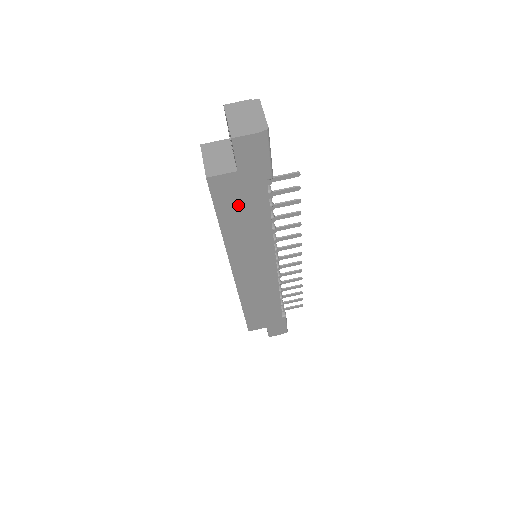
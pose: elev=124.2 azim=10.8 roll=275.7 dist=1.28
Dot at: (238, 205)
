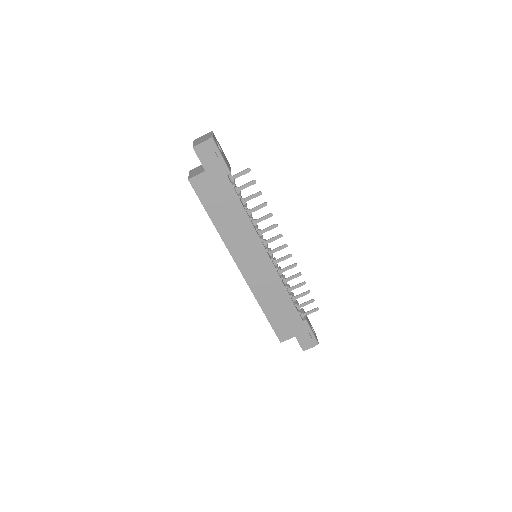
Dot at: (216, 199)
